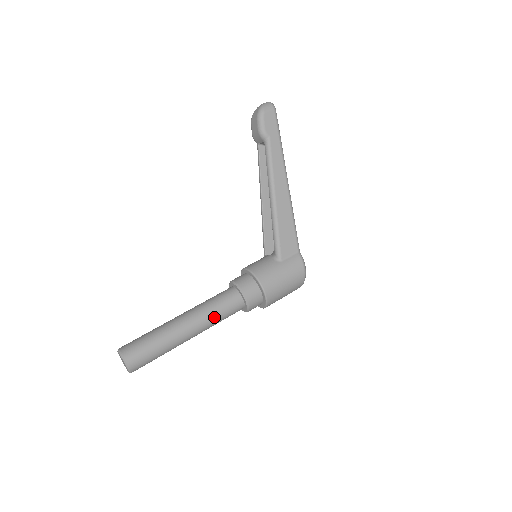
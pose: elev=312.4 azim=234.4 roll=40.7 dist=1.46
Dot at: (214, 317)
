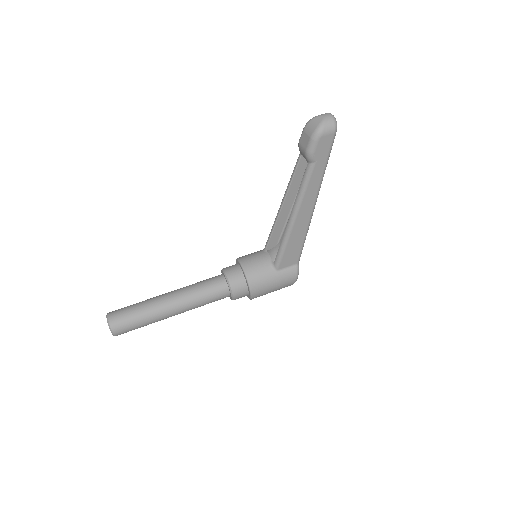
Dot at: (199, 305)
